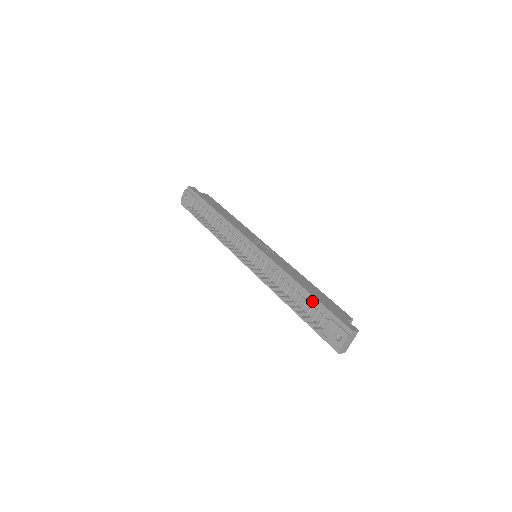
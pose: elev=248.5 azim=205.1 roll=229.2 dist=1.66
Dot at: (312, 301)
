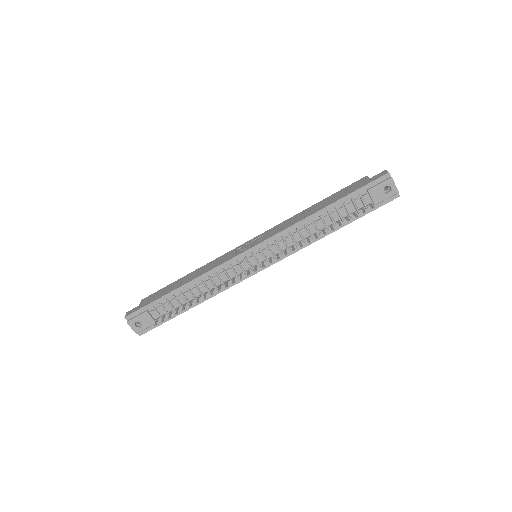
Dot at: (341, 204)
